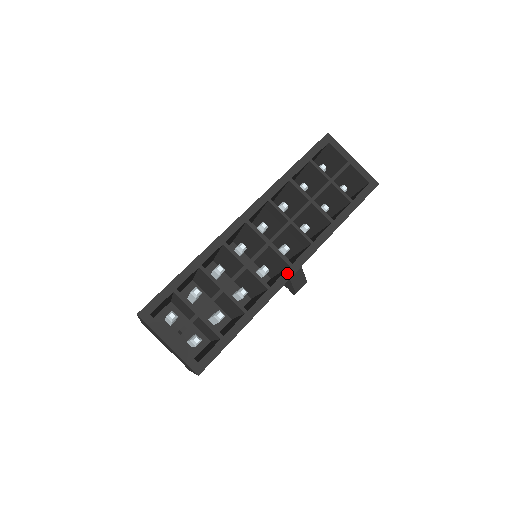
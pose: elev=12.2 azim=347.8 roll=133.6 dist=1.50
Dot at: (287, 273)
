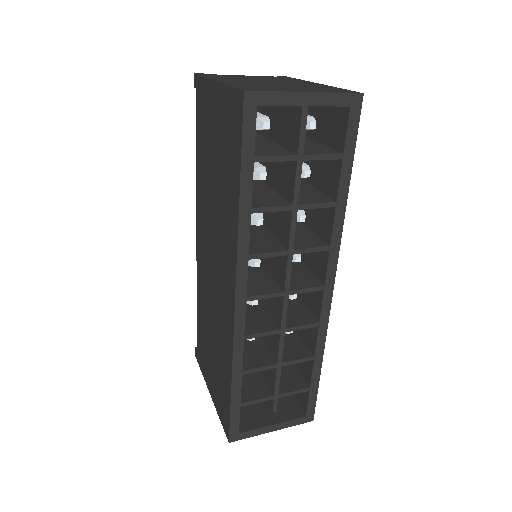
Dot at: (326, 298)
